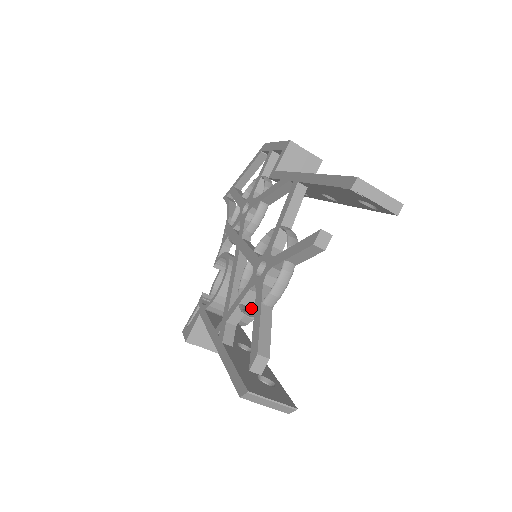
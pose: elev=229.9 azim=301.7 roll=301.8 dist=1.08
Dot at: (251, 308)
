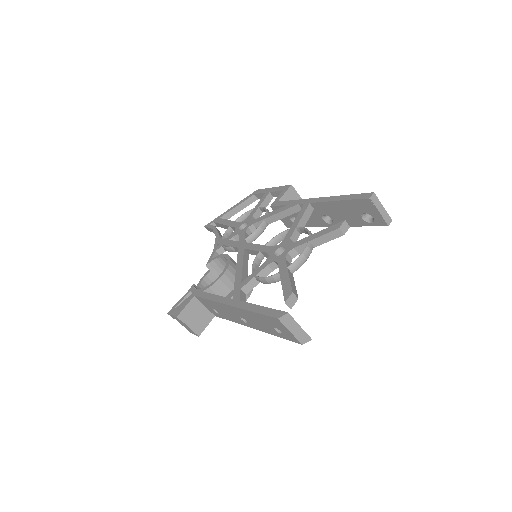
Dot at: occluded
